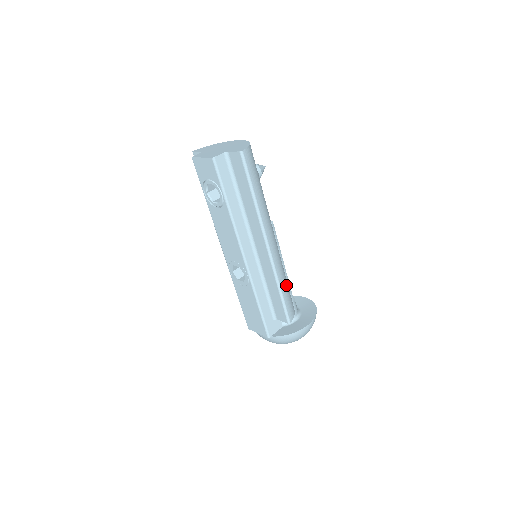
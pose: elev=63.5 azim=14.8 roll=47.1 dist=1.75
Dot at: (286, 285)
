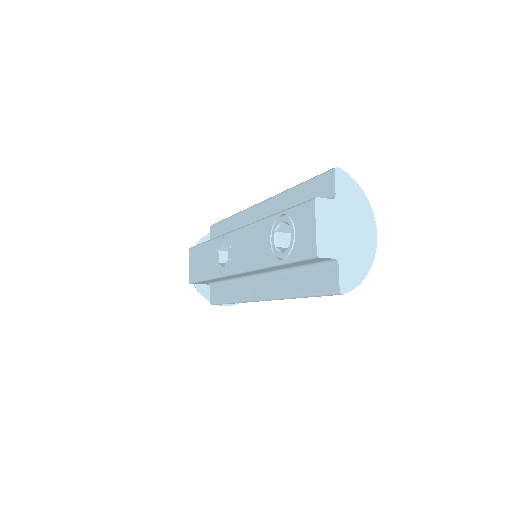
Dot at: occluded
